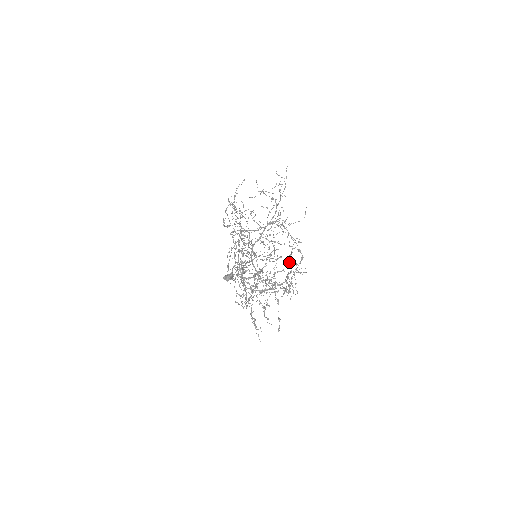
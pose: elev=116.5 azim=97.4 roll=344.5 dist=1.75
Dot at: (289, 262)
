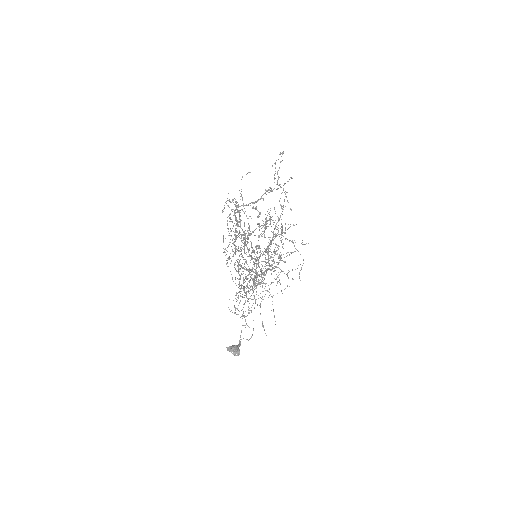
Dot at: occluded
